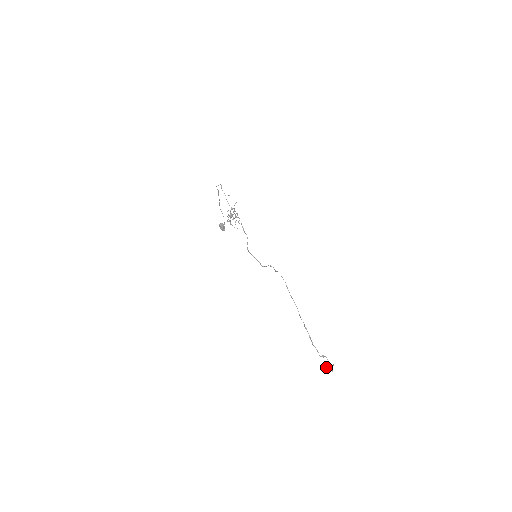
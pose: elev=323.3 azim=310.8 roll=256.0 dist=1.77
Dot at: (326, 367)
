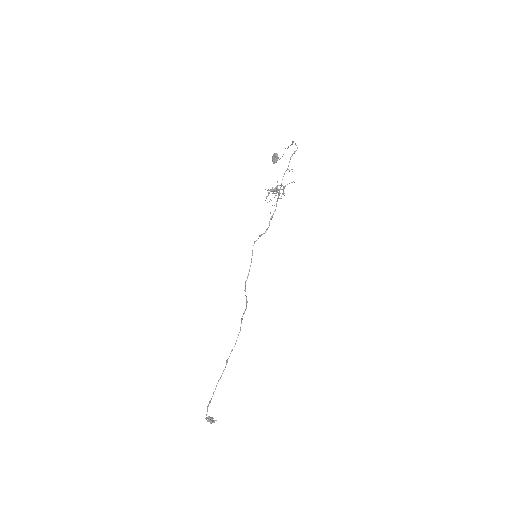
Dot at: (208, 418)
